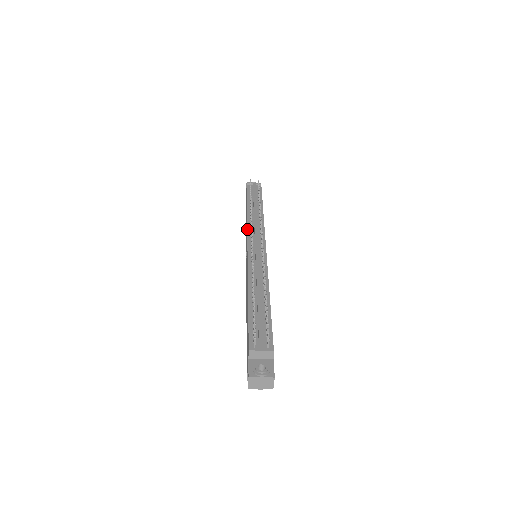
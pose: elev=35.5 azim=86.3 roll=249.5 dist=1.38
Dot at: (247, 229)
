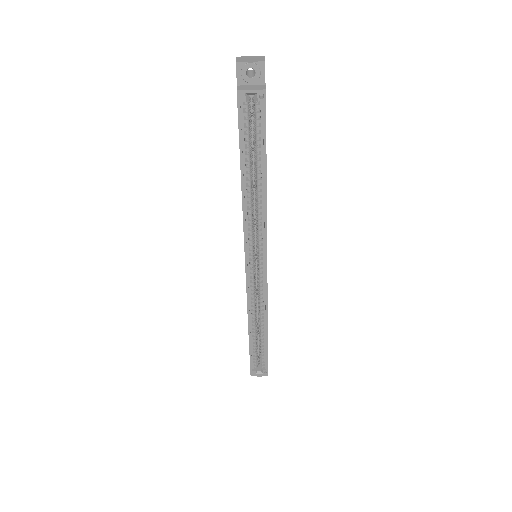
Dot at: occluded
